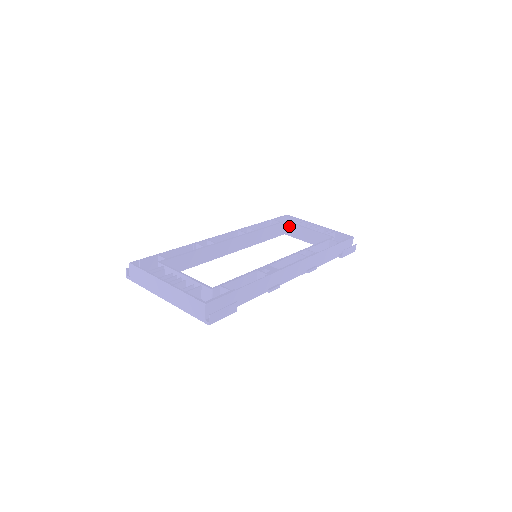
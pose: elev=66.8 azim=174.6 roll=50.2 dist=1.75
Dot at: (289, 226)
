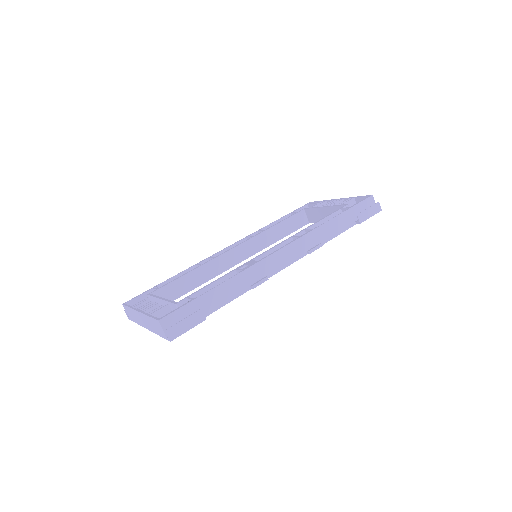
Dot at: (308, 213)
